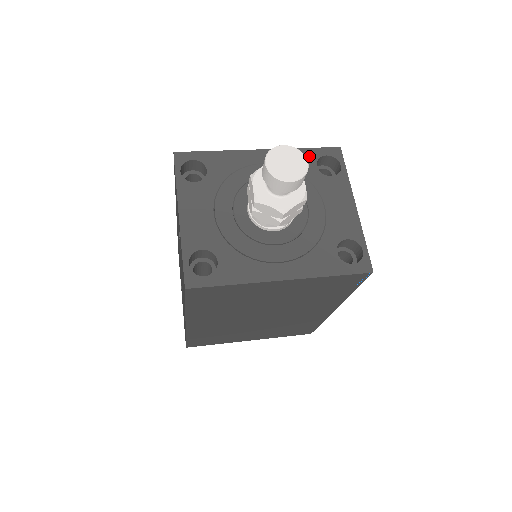
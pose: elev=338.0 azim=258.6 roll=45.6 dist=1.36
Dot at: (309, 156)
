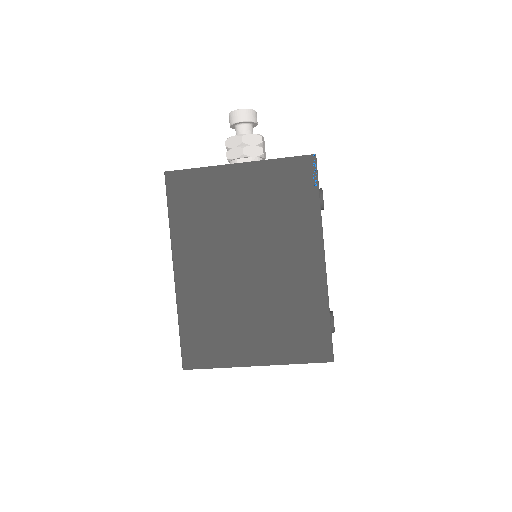
Dot at: occluded
